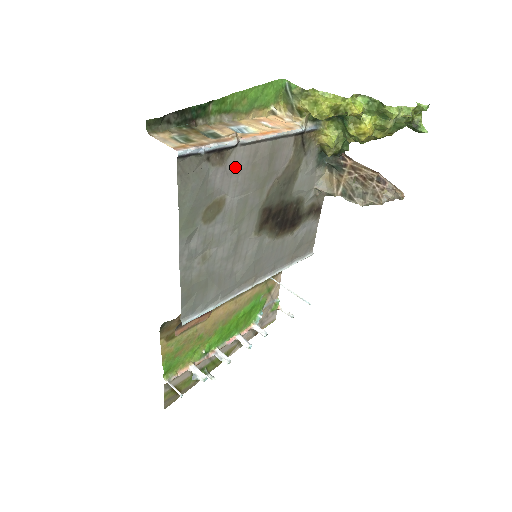
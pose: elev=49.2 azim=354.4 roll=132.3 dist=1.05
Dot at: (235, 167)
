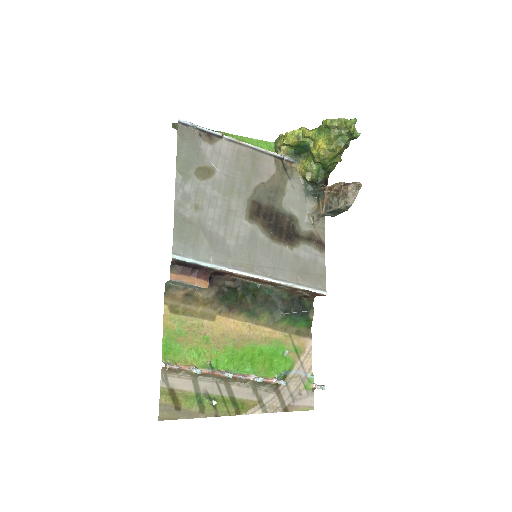
Dot at: (222, 152)
